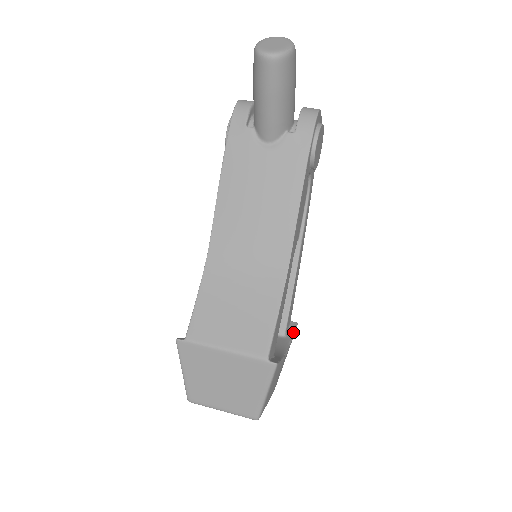
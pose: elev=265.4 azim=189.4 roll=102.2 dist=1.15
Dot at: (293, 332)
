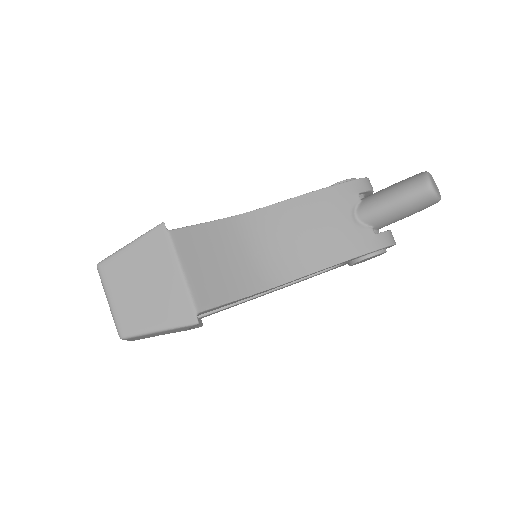
Dot at: (197, 326)
